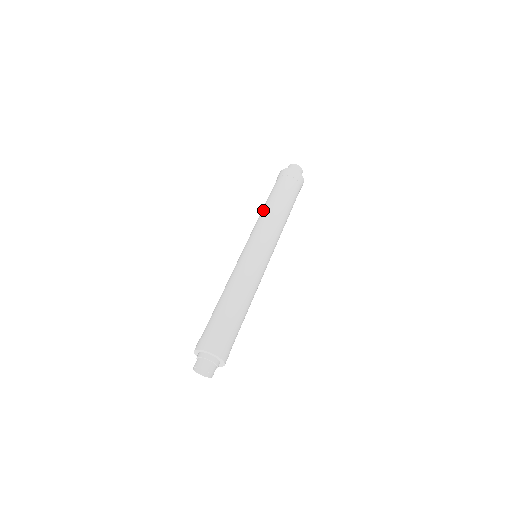
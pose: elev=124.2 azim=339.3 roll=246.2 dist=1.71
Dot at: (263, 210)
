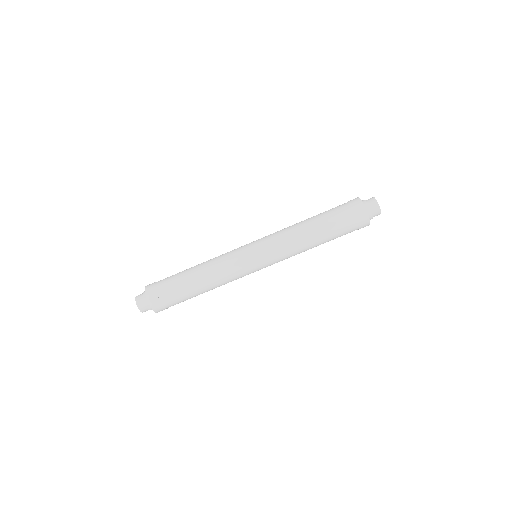
Dot at: (306, 239)
